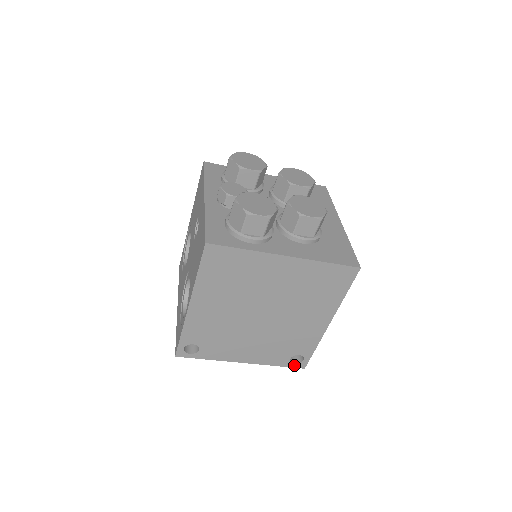
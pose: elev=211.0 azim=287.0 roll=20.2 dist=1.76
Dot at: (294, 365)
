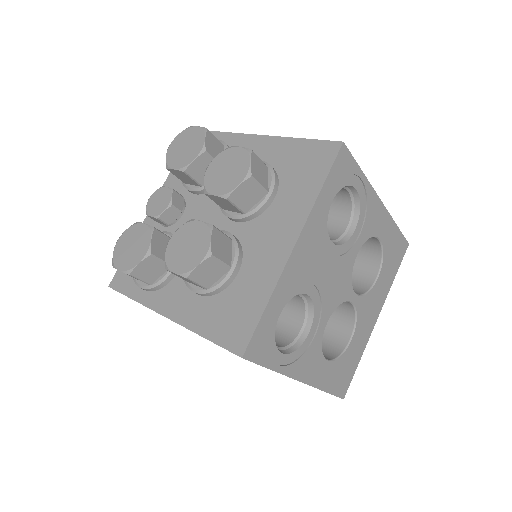
Dot at: occluded
